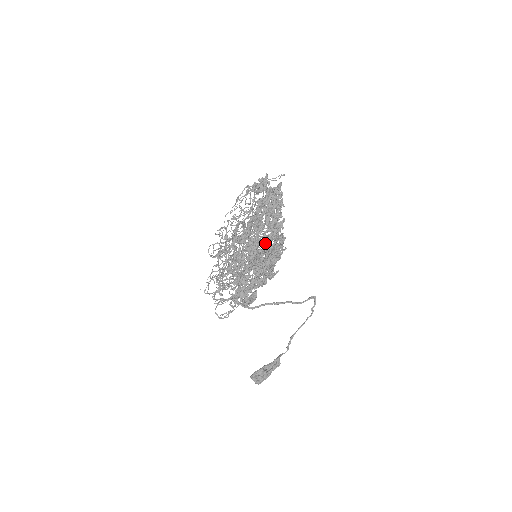
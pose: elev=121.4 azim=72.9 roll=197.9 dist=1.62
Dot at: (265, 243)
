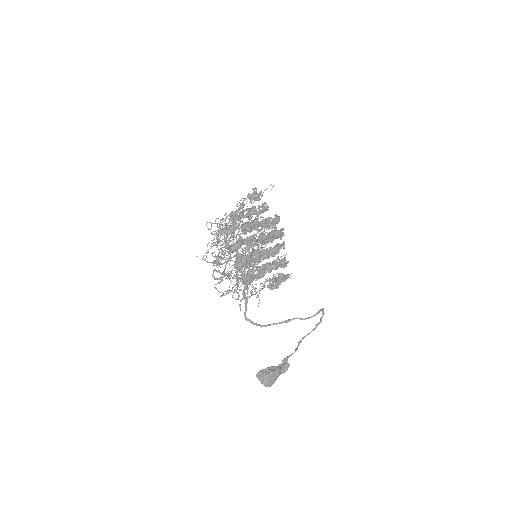
Dot at: (261, 238)
